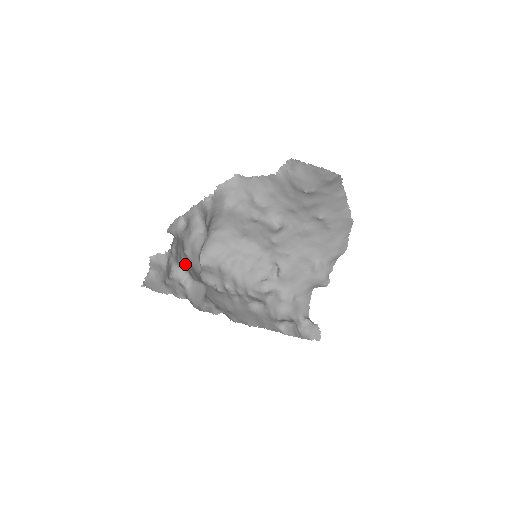
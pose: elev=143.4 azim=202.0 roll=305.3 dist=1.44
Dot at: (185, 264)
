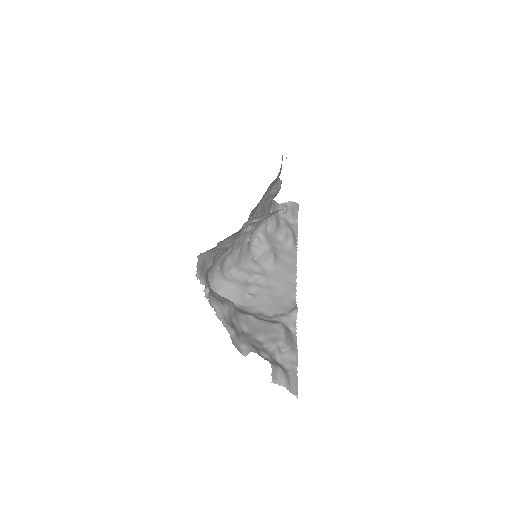
Dot at: (260, 338)
